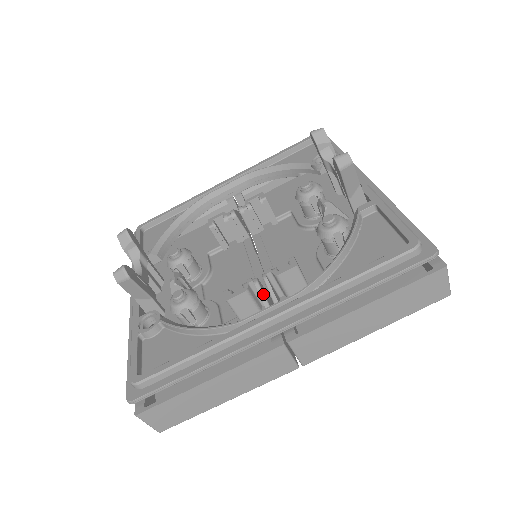
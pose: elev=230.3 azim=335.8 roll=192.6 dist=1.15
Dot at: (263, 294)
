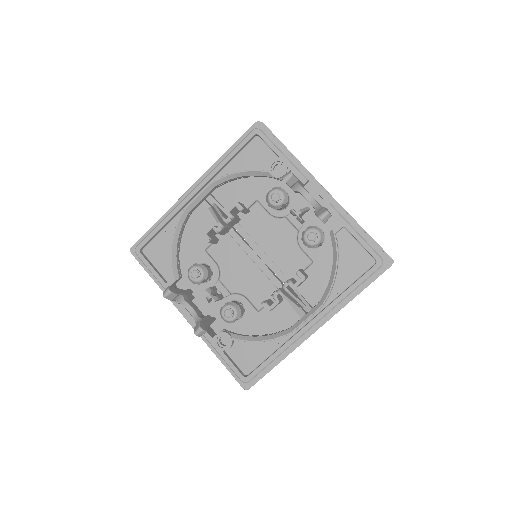
Dot at: (289, 299)
